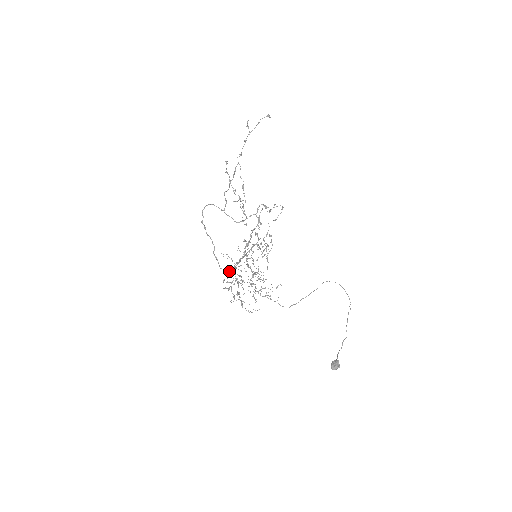
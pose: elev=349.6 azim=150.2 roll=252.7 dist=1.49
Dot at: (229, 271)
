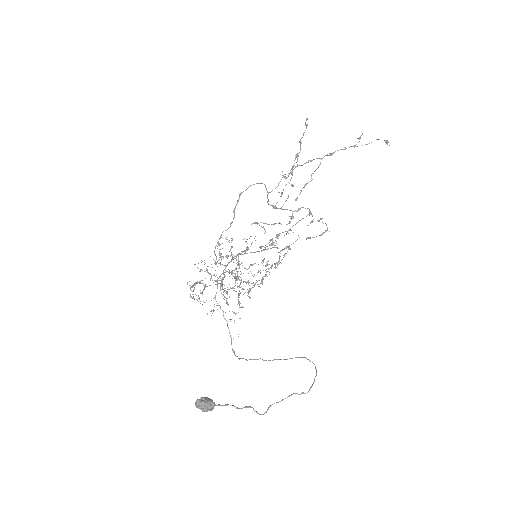
Dot at: (219, 263)
